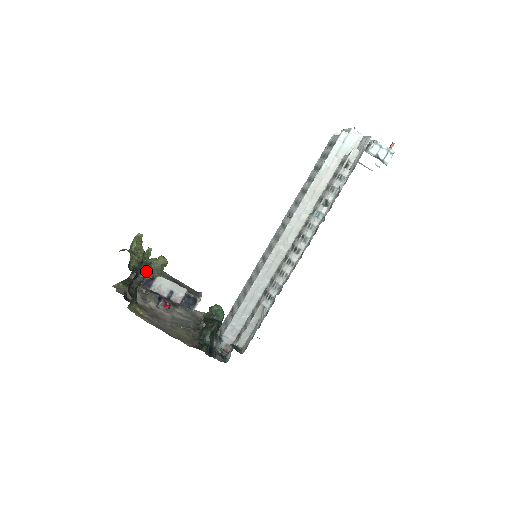
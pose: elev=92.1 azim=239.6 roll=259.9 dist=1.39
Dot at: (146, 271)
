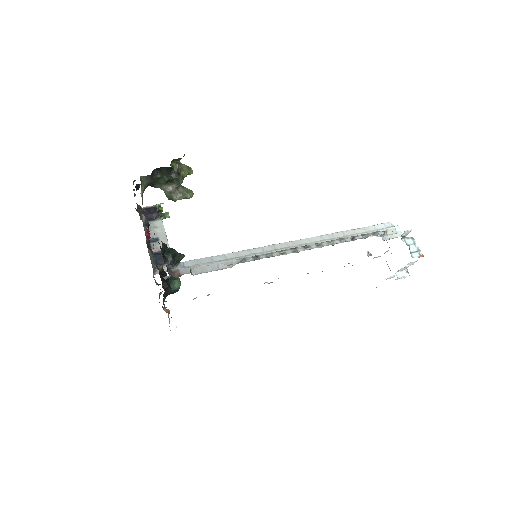
Dot at: (175, 181)
